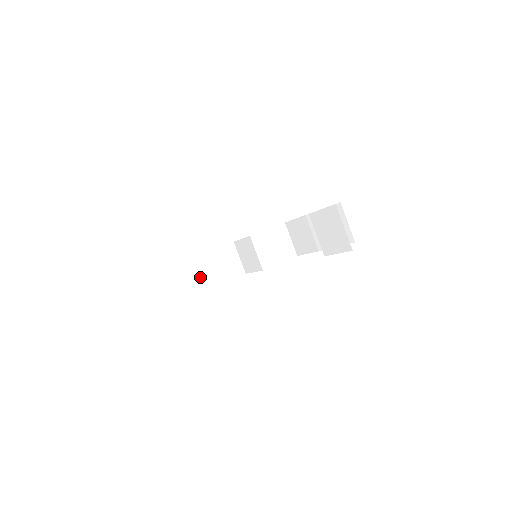
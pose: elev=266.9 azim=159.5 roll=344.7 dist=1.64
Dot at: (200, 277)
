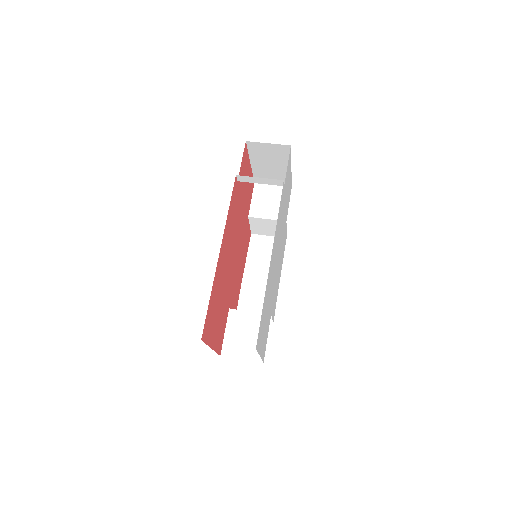
Dot at: occluded
